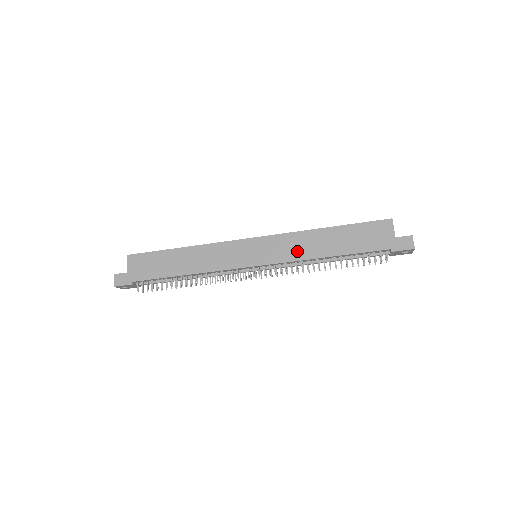
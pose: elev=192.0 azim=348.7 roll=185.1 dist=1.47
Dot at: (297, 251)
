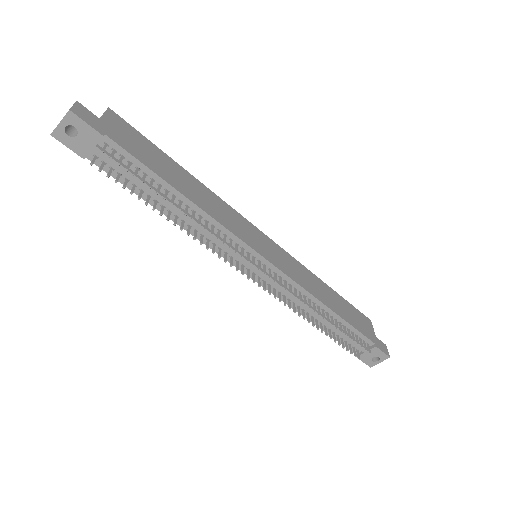
Dot at: (305, 281)
